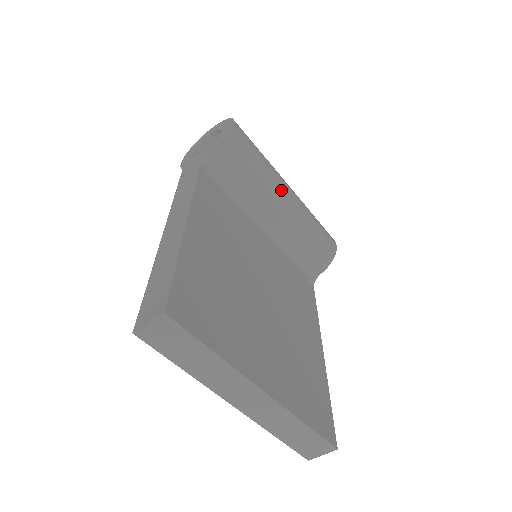
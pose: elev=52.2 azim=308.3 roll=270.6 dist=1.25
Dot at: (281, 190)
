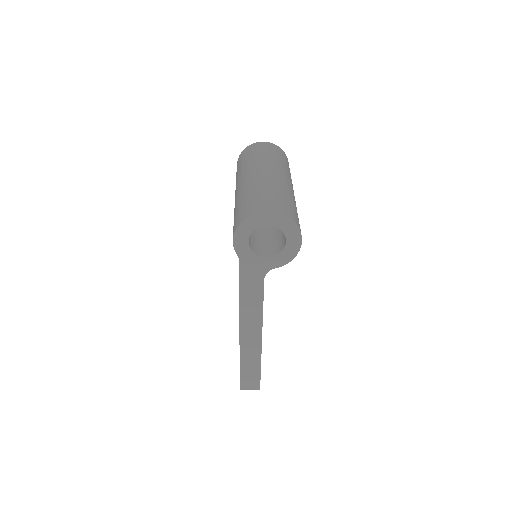
Dot at: occluded
